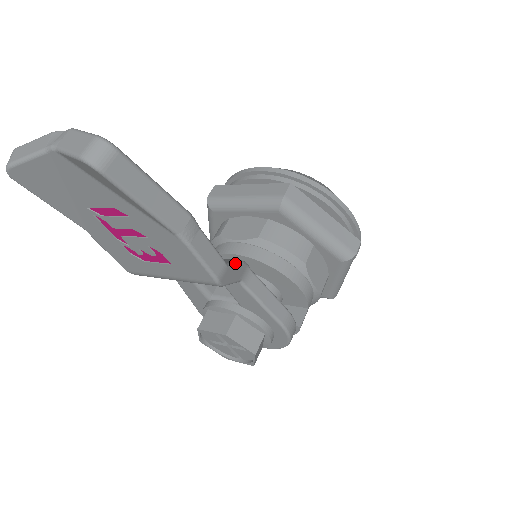
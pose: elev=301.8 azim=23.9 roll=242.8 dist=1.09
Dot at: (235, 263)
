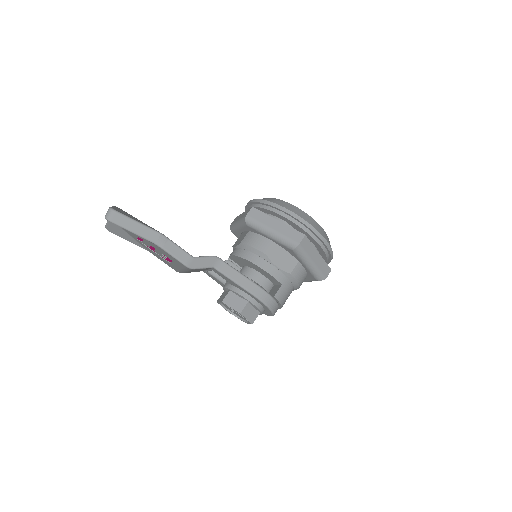
Dot at: (203, 257)
